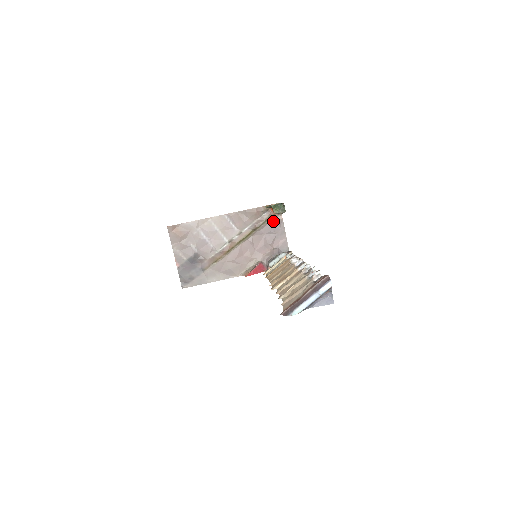
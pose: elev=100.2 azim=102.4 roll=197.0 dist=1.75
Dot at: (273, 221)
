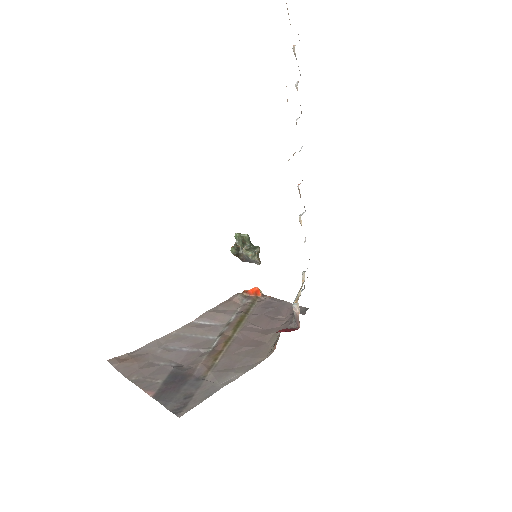
Dot at: (262, 302)
